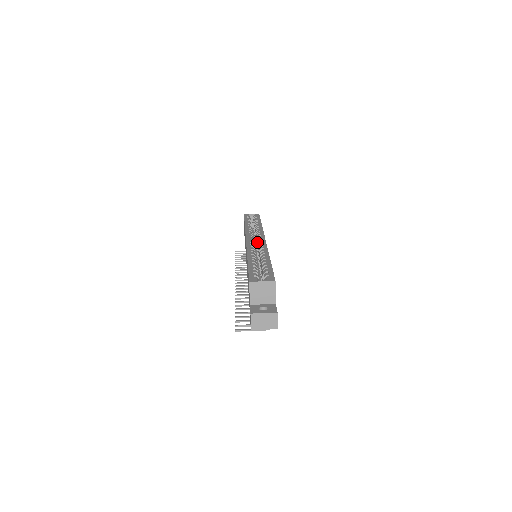
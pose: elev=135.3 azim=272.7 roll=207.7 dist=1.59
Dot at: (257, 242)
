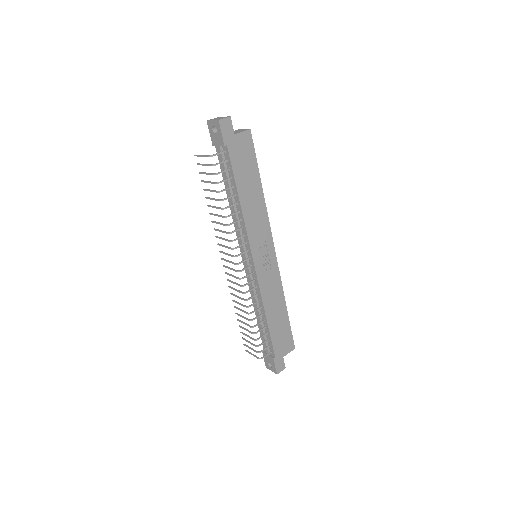
Dot at: occluded
